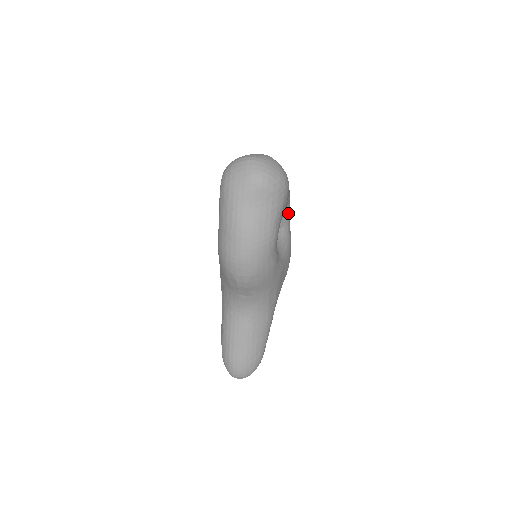
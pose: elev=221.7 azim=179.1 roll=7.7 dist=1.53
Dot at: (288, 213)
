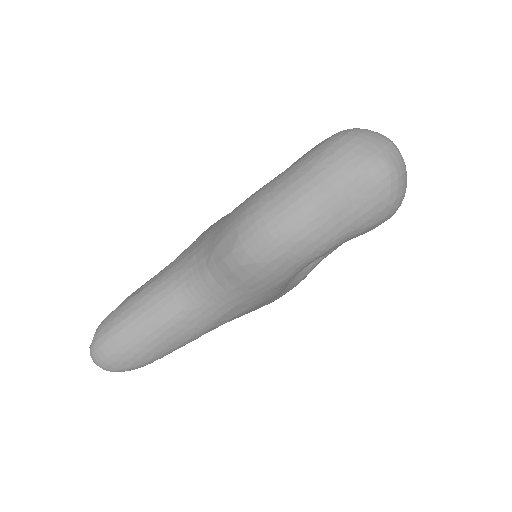
Dot at: (333, 249)
